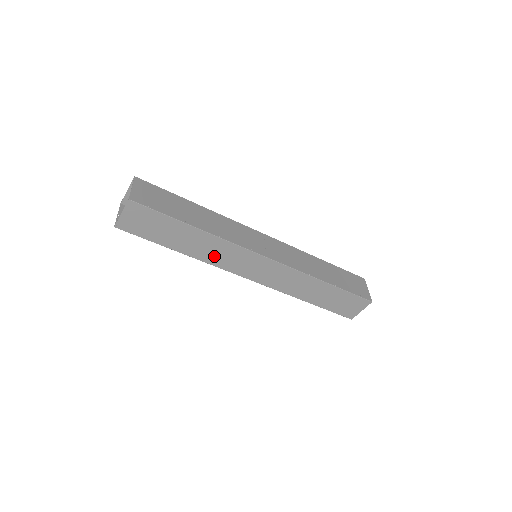
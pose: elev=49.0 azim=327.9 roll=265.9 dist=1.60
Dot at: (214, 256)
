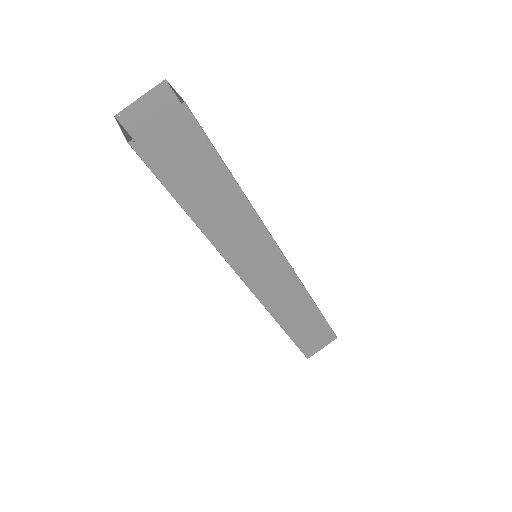
Dot at: (231, 239)
